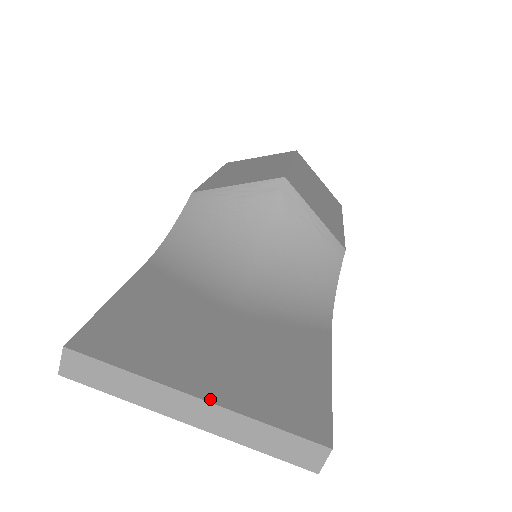
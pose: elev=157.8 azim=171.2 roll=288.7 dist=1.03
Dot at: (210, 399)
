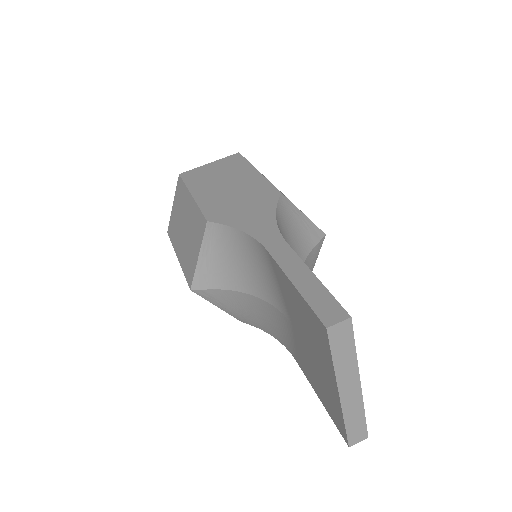
Dot at: (360, 388)
